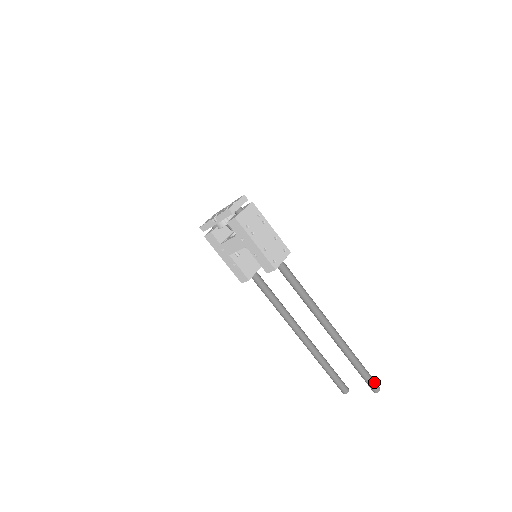
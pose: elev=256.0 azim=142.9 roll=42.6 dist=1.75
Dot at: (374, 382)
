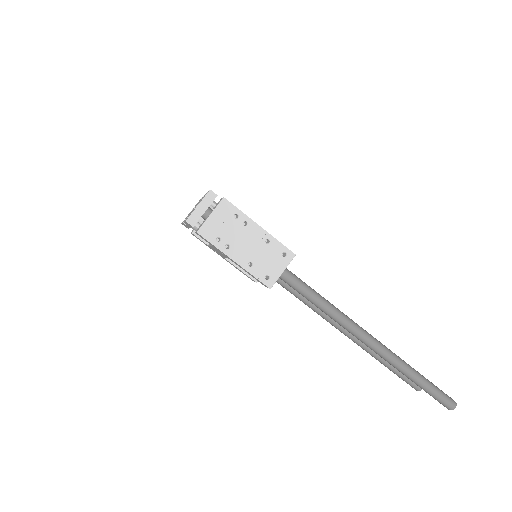
Dot at: (445, 399)
